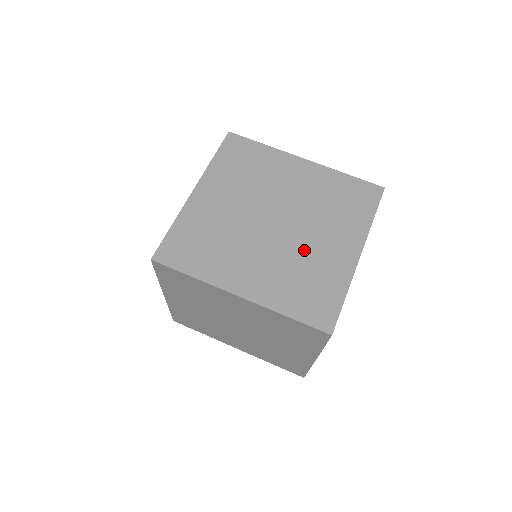
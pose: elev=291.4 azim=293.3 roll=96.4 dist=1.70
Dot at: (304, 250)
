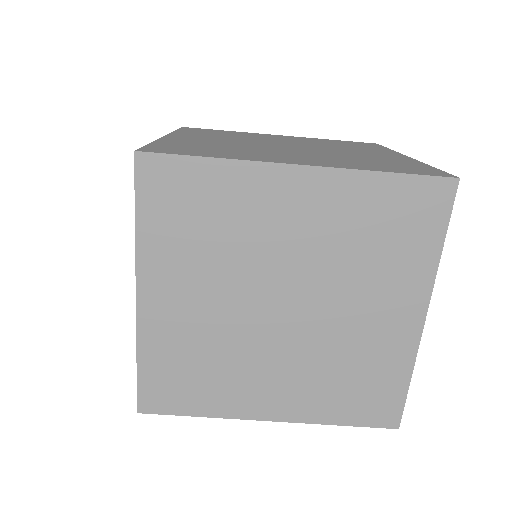
Dot at: (339, 337)
